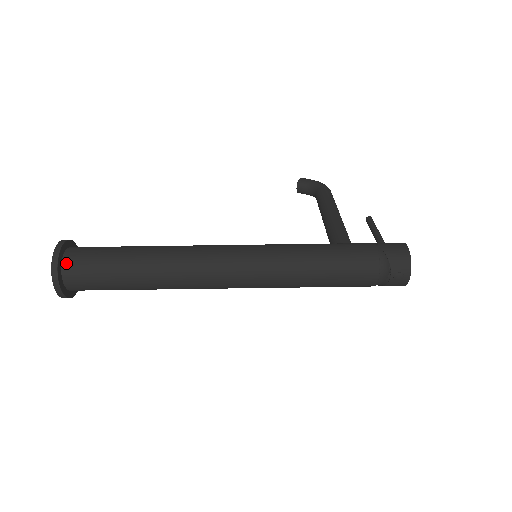
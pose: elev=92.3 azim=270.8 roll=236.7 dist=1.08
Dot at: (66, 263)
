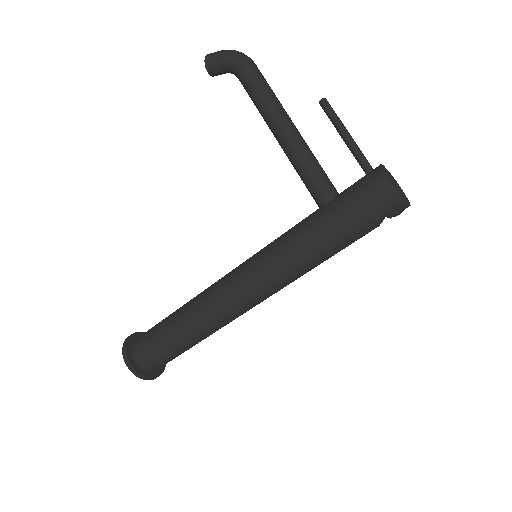
Dot at: (145, 368)
